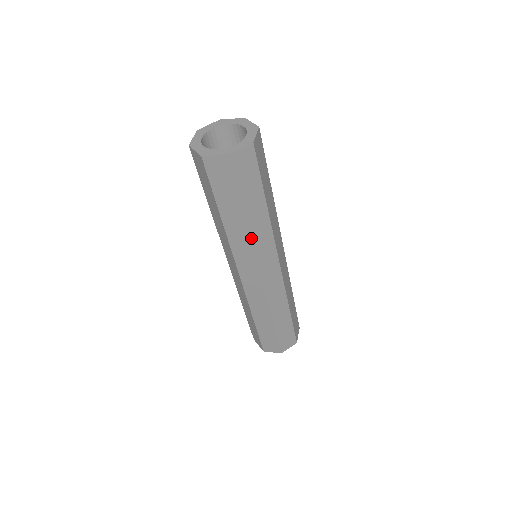
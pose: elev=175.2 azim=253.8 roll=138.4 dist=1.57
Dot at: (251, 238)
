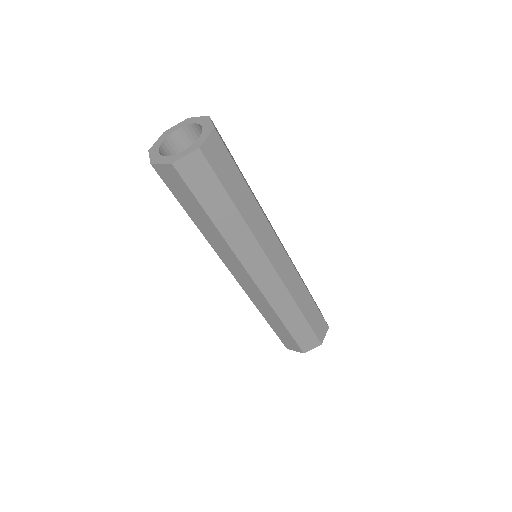
Dot at: (208, 241)
